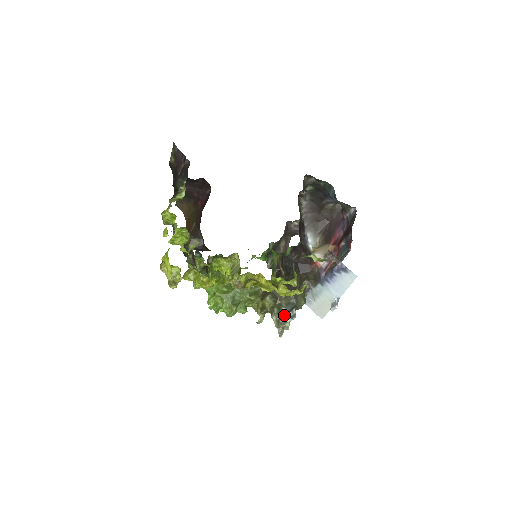
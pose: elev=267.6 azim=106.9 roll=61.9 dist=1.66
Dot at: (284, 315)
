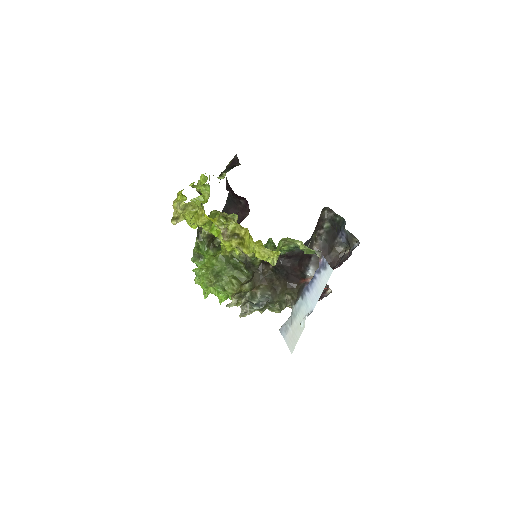
Dot at: (254, 303)
